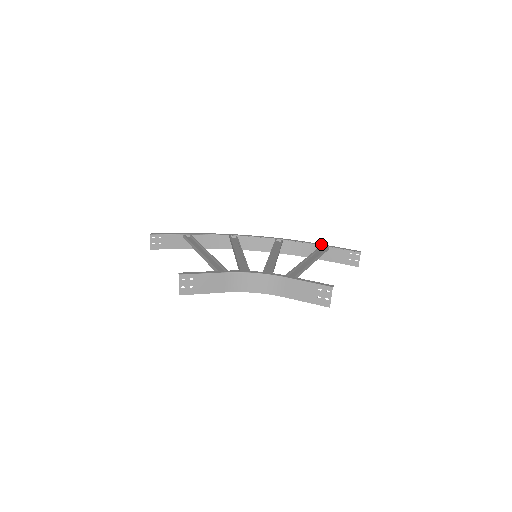
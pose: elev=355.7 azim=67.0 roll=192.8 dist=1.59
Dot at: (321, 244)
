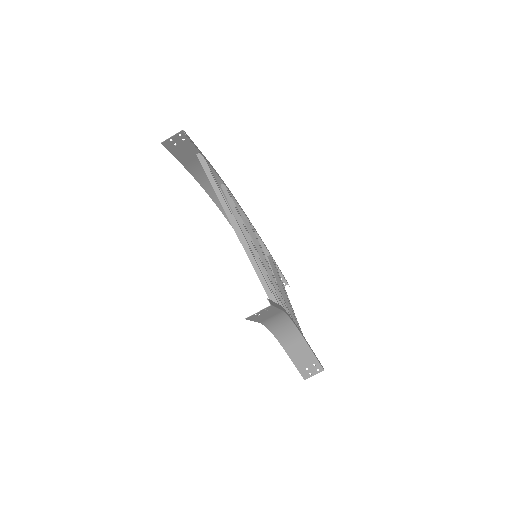
Dot at: occluded
